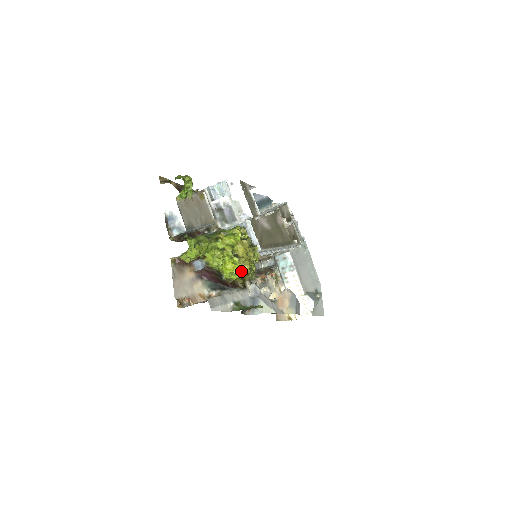
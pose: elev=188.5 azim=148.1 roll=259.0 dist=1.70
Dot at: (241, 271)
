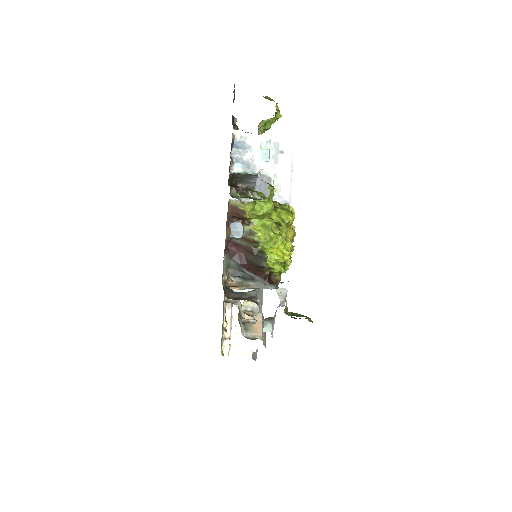
Dot at: (284, 264)
